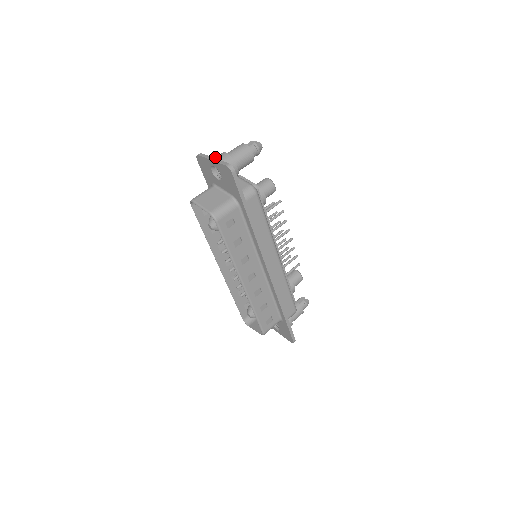
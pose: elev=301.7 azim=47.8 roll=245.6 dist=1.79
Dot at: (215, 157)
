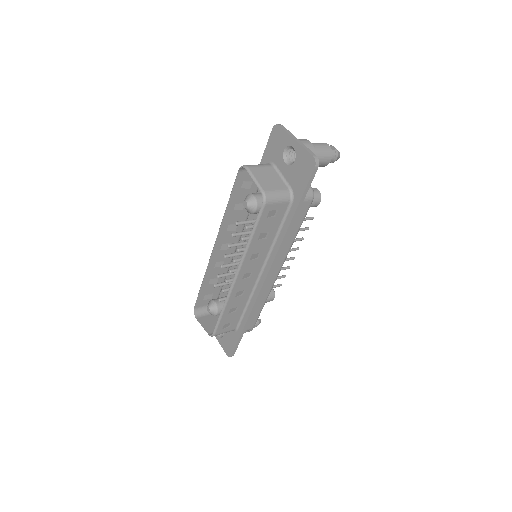
Dot at: (299, 139)
